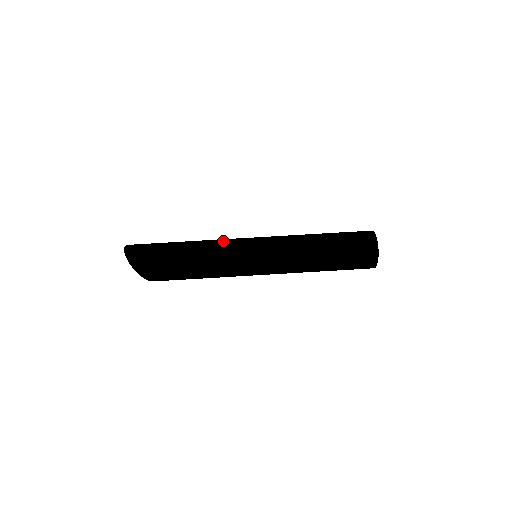
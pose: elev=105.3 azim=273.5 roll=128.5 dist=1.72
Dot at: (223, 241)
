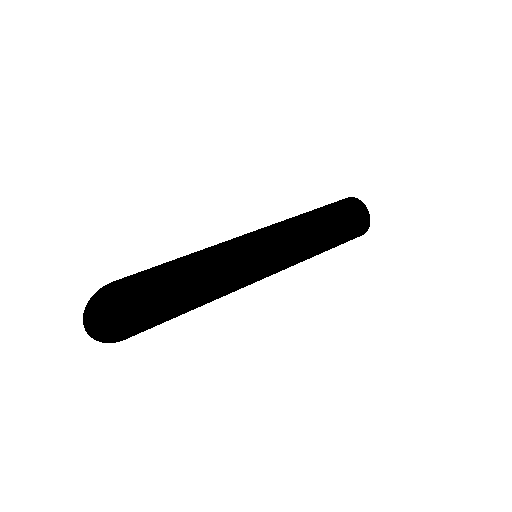
Dot at: occluded
